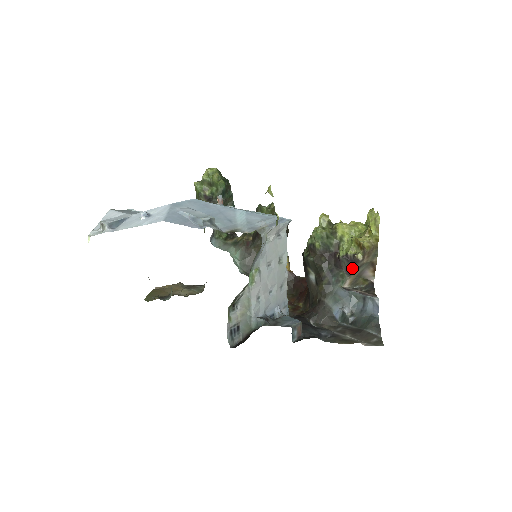
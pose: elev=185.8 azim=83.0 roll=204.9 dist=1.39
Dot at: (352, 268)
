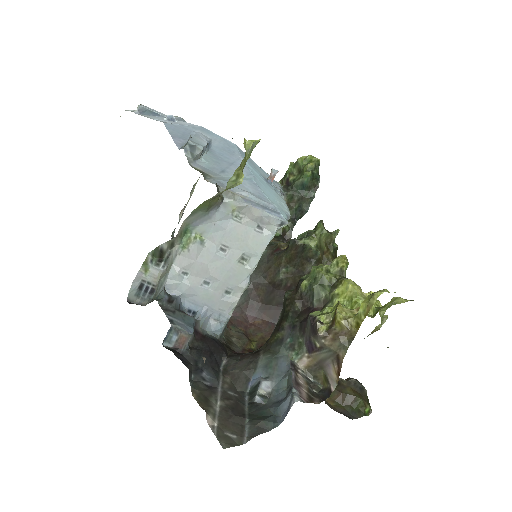
Dot at: (312, 342)
